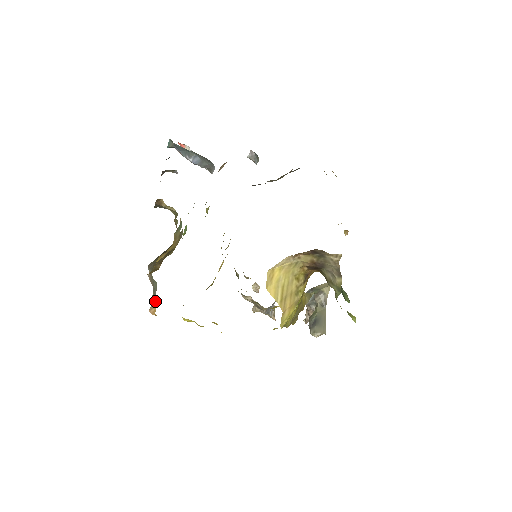
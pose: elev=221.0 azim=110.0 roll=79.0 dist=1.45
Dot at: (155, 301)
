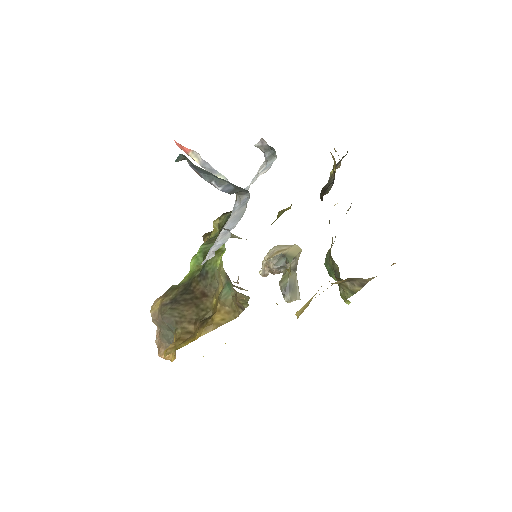
Dot at: occluded
